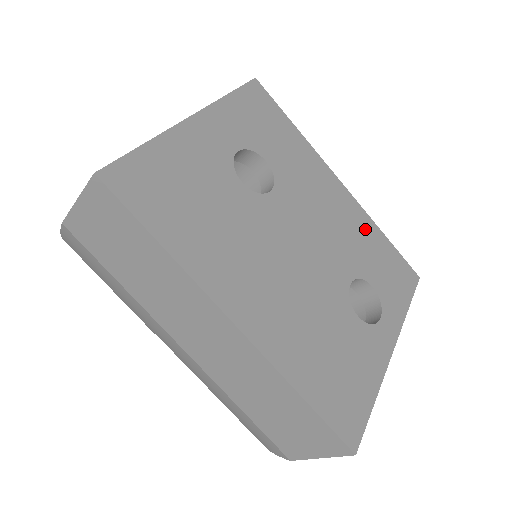
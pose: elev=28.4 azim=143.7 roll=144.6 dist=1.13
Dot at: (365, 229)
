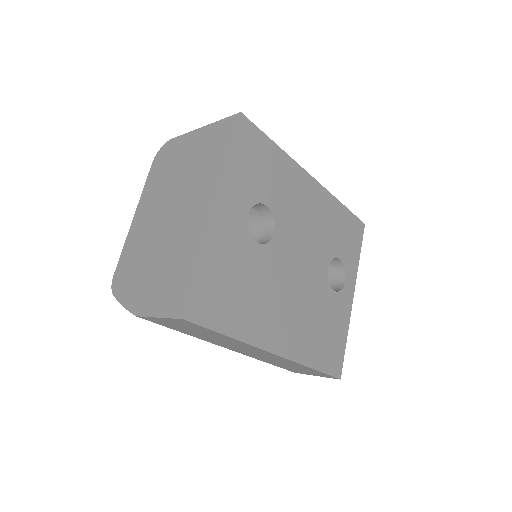
Dot at: (331, 211)
